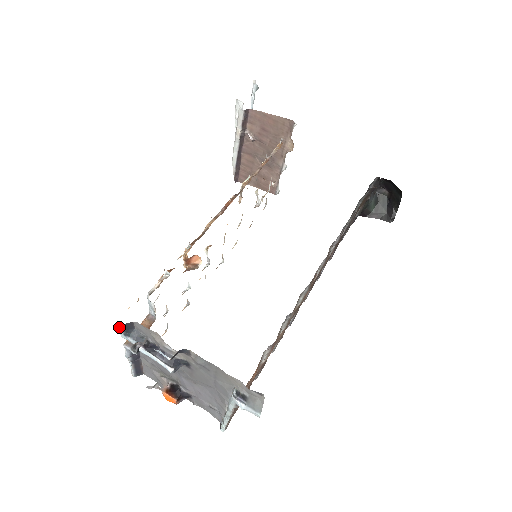
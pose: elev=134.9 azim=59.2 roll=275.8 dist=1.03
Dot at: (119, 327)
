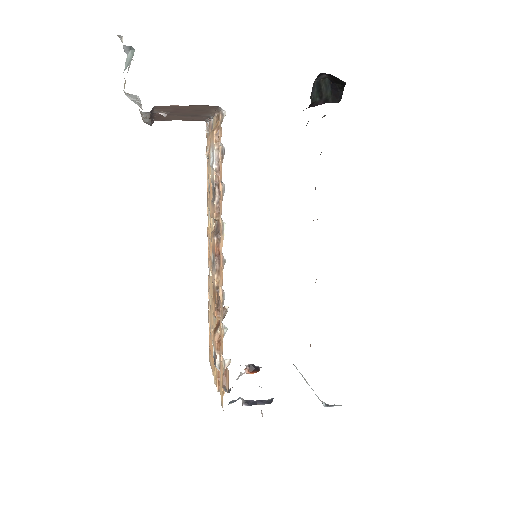
Dot at: occluded
